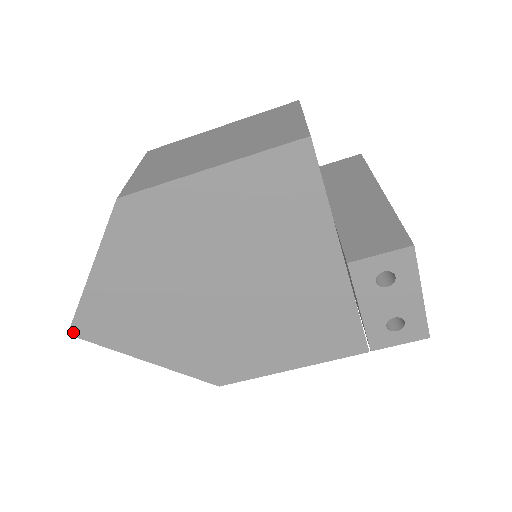
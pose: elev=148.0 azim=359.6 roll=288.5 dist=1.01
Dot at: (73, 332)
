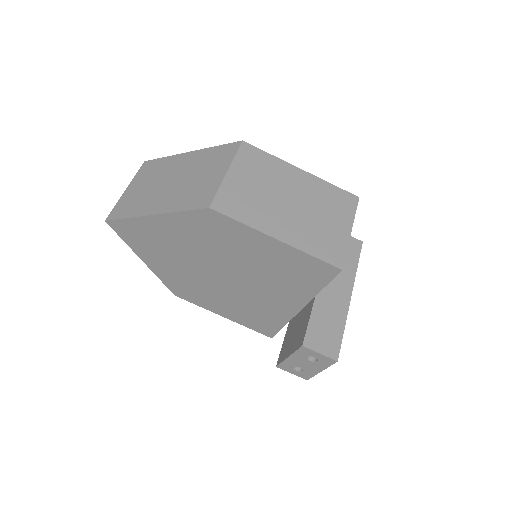
Dot at: (110, 223)
